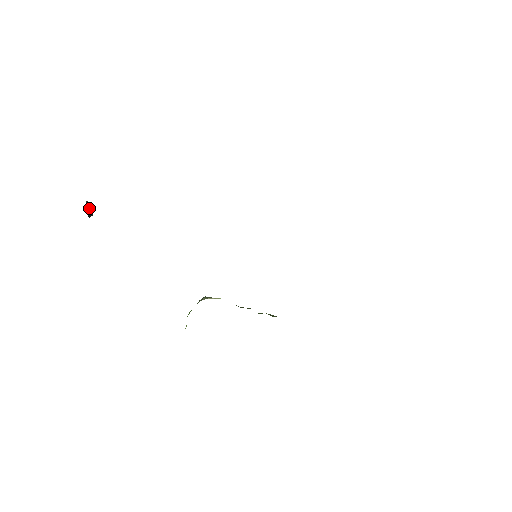
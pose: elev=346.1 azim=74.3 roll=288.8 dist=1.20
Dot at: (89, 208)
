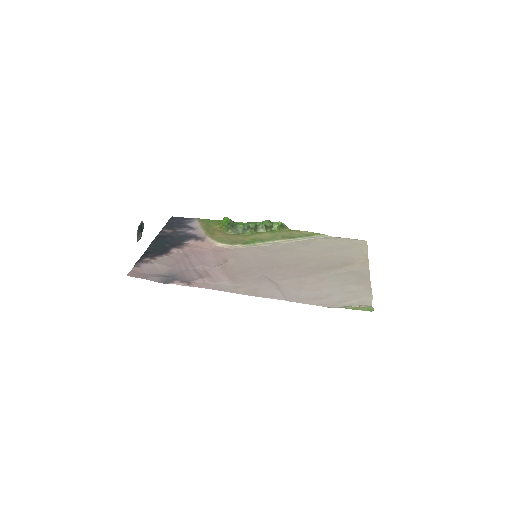
Dot at: occluded
